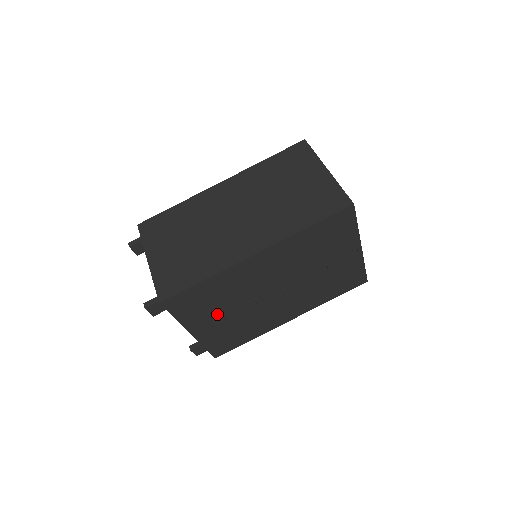
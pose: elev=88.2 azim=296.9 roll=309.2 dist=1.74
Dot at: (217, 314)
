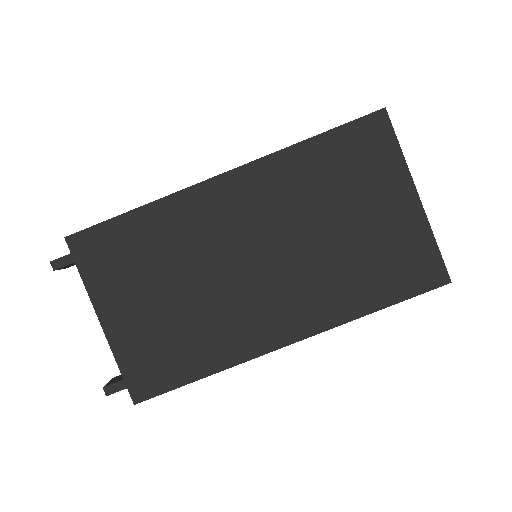
Dot at: occluded
